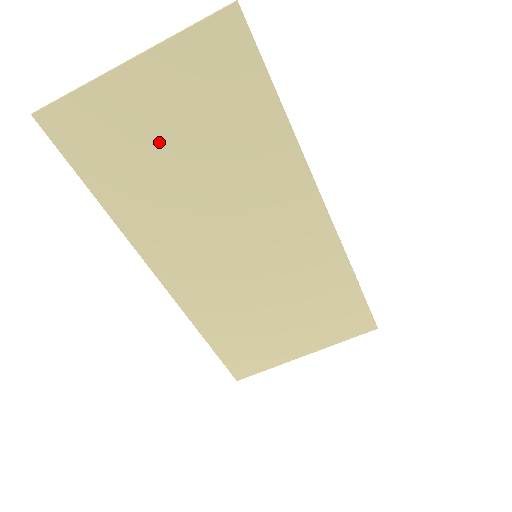
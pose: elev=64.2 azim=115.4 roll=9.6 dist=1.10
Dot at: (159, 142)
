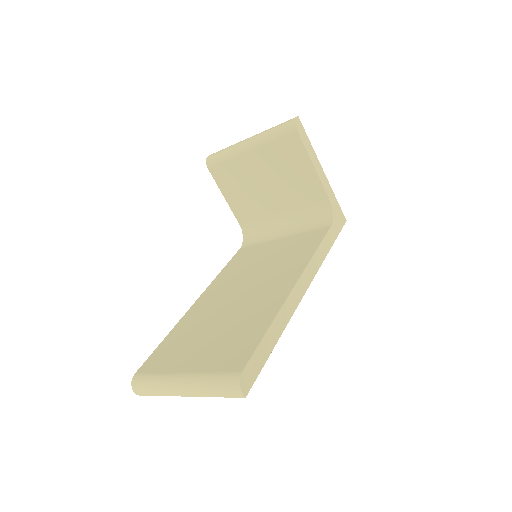
Dot at: occluded
